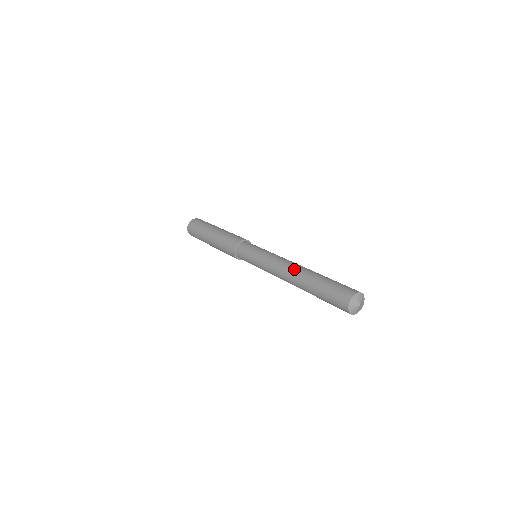
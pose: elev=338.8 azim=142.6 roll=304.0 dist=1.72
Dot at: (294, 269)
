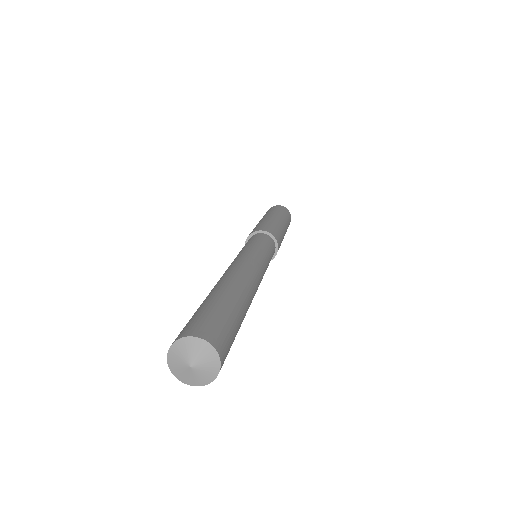
Dot at: occluded
